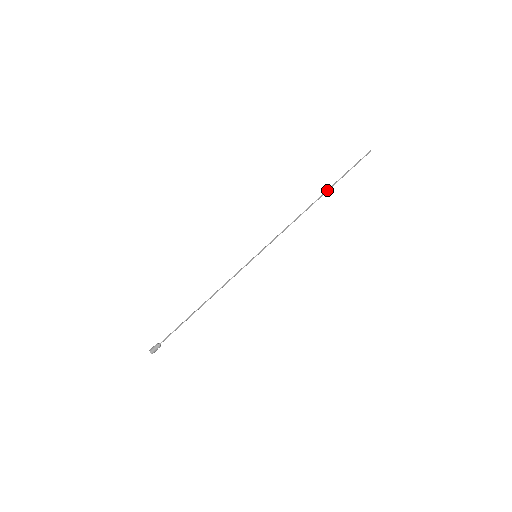
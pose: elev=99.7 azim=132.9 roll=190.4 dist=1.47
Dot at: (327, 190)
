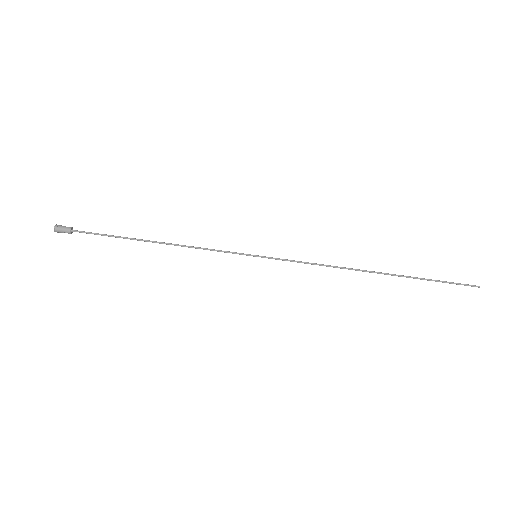
Dot at: (395, 274)
